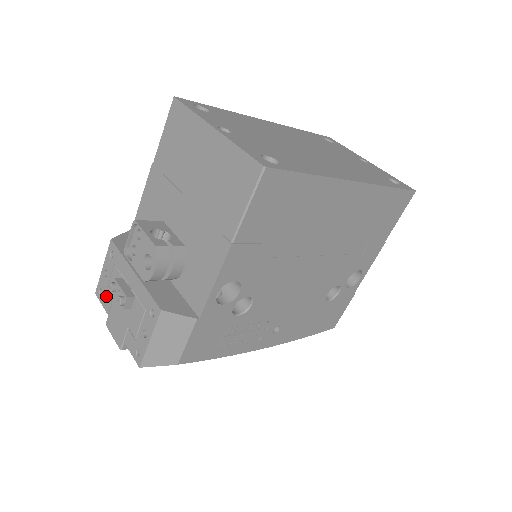
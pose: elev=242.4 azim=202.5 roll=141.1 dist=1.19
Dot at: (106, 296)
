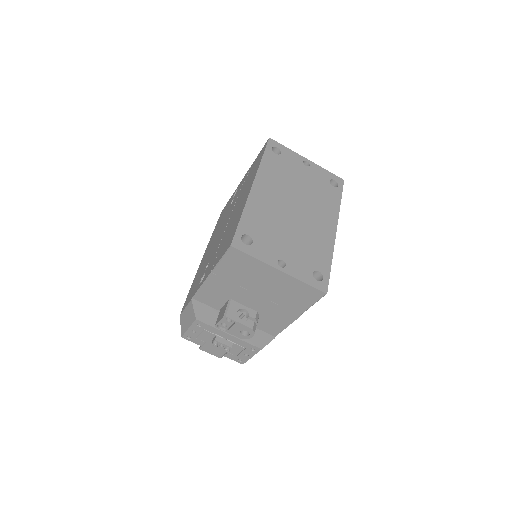
Dot at: (197, 340)
